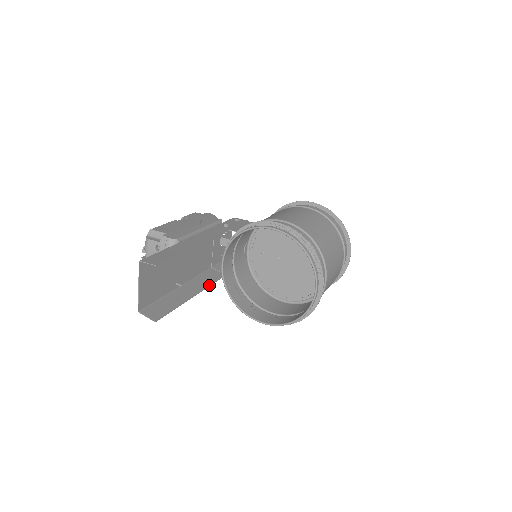
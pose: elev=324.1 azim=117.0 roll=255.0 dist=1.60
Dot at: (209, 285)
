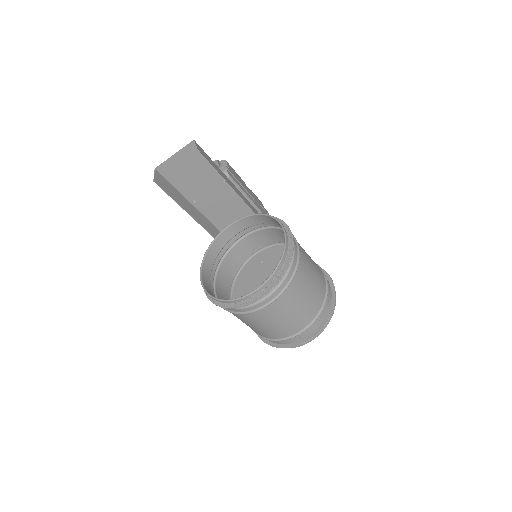
Dot at: (209, 232)
